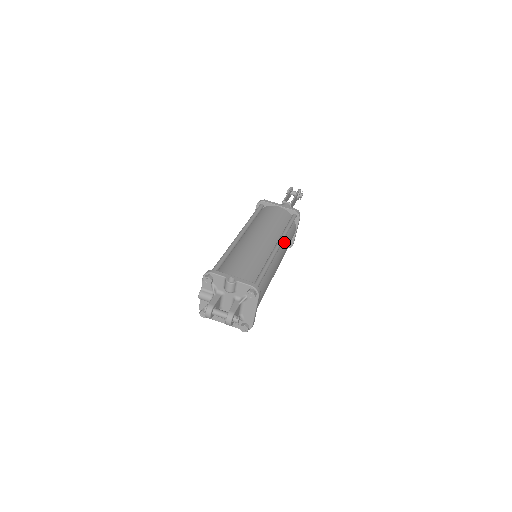
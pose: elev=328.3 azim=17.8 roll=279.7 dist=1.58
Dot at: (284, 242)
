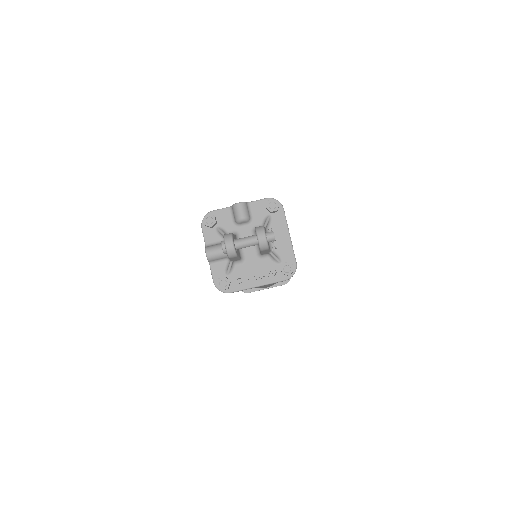
Dot at: occluded
